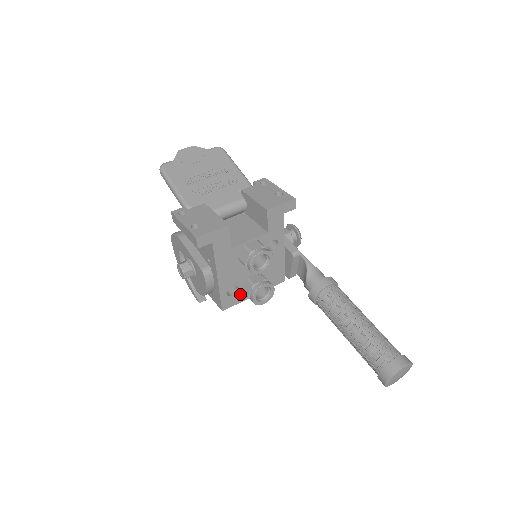
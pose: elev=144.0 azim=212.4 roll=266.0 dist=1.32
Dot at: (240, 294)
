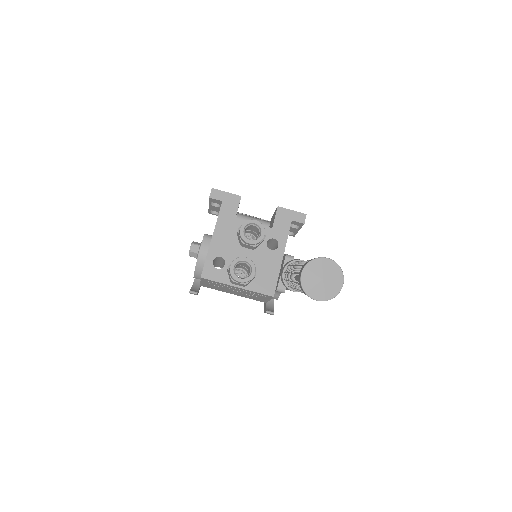
Dot at: (224, 273)
